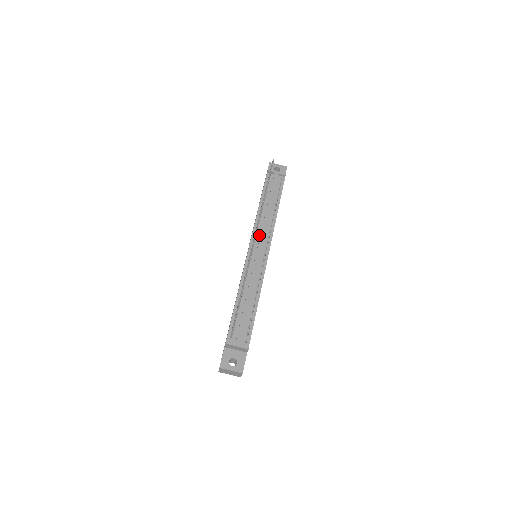
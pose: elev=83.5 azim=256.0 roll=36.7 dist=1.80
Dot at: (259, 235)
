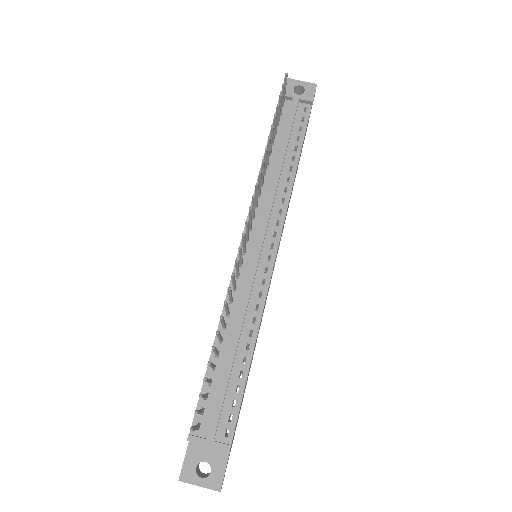
Dot at: (260, 220)
